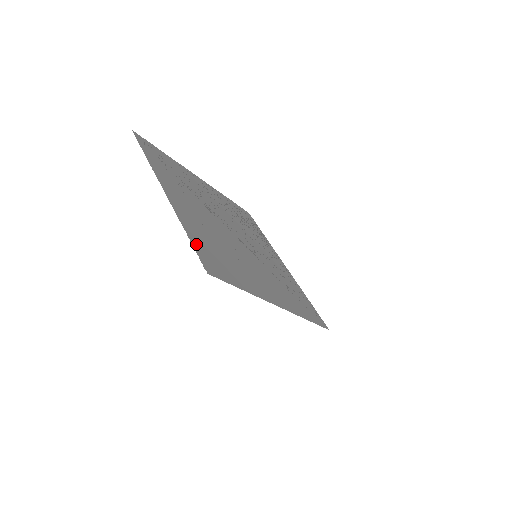
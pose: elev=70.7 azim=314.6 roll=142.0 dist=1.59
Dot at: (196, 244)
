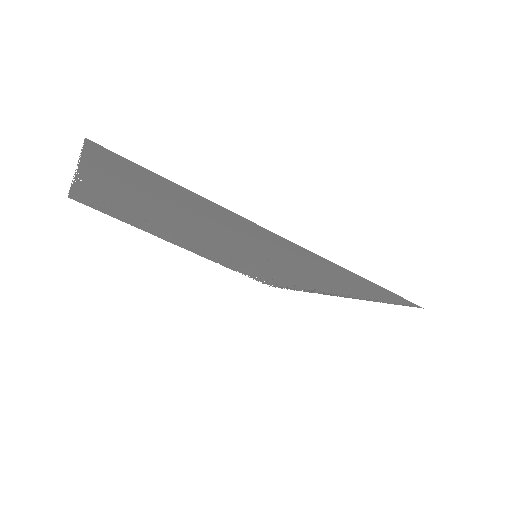
Dot at: (93, 162)
